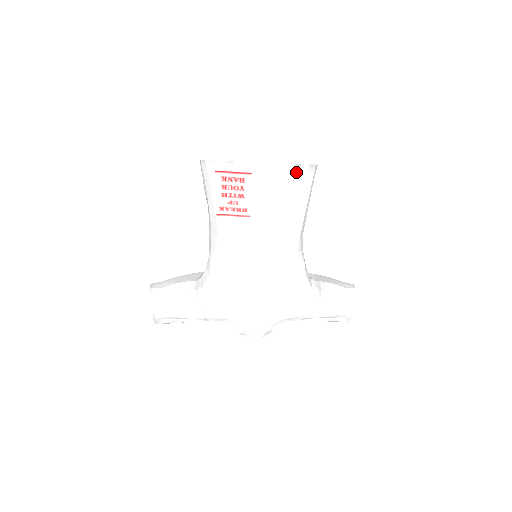
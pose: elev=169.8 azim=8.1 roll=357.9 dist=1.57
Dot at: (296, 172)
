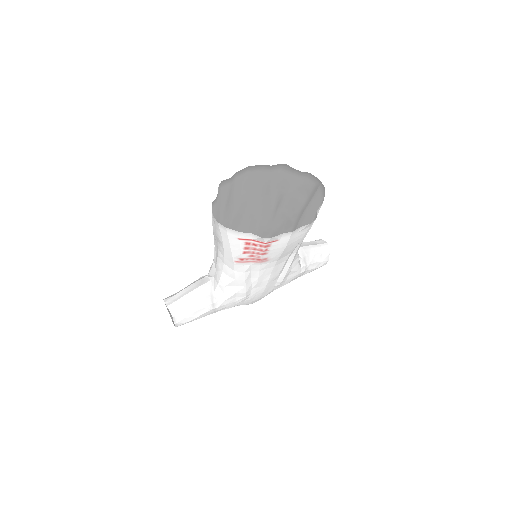
Dot at: (313, 219)
